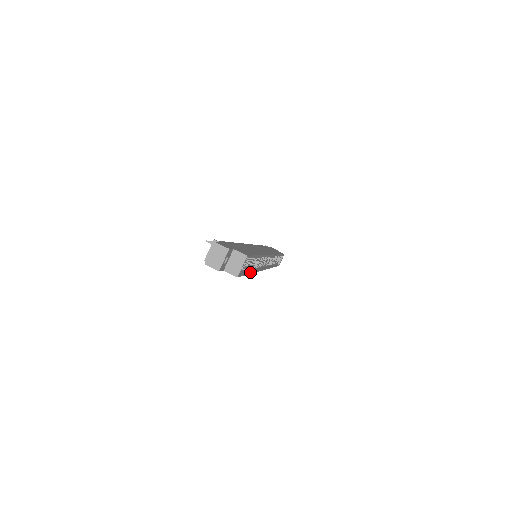
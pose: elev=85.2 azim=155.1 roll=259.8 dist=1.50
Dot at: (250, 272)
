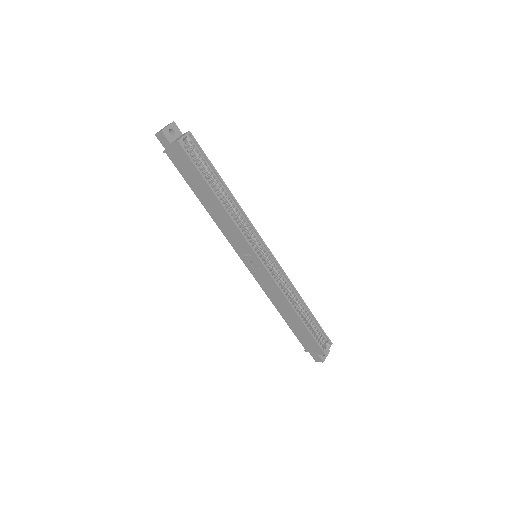
Dot at: (212, 188)
